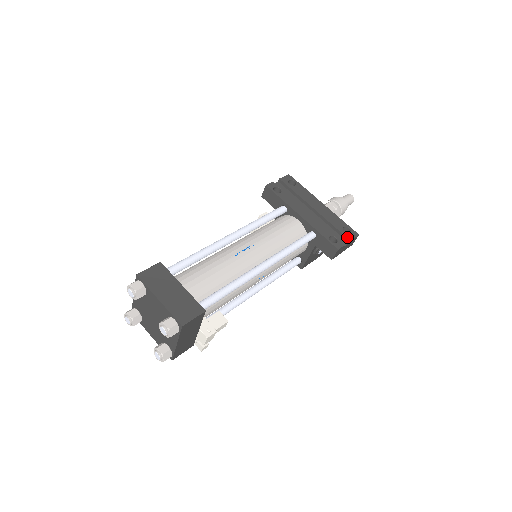
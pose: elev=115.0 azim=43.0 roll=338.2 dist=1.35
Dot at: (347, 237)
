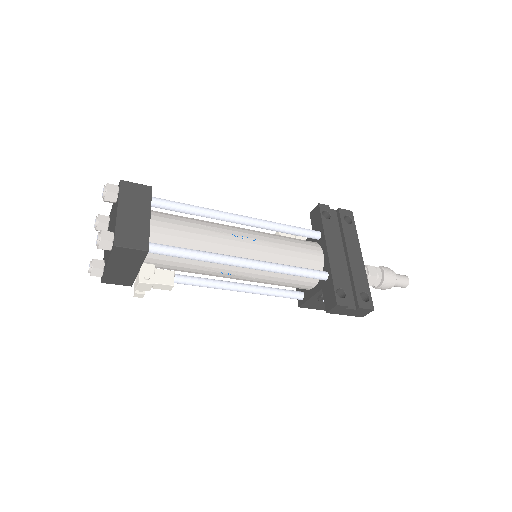
Dot at: (358, 302)
